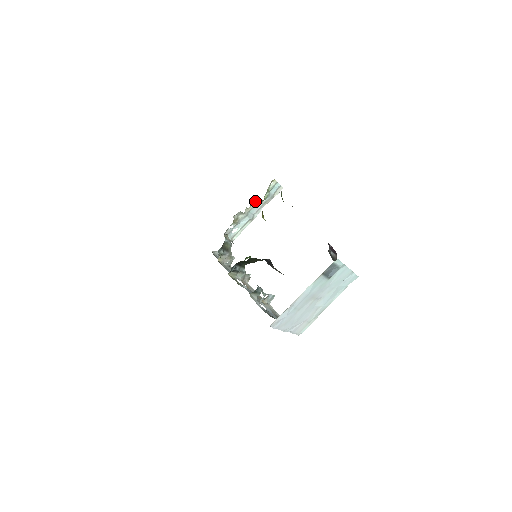
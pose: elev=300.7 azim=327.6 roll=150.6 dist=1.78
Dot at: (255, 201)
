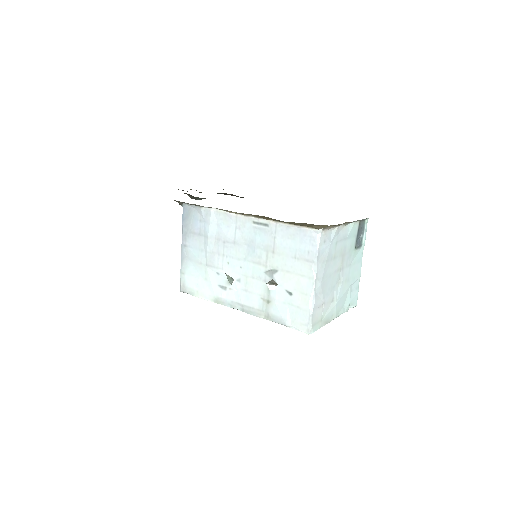
Dot at: occluded
